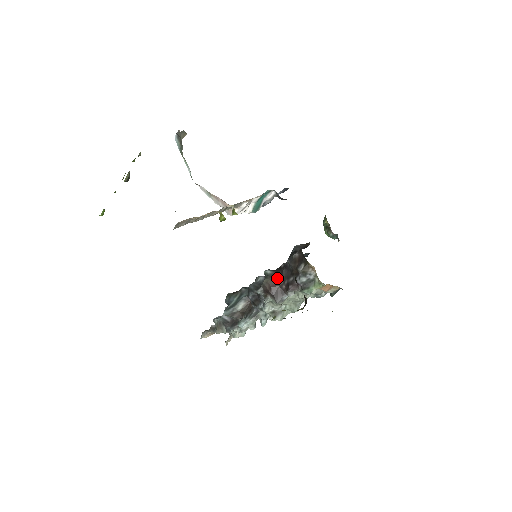
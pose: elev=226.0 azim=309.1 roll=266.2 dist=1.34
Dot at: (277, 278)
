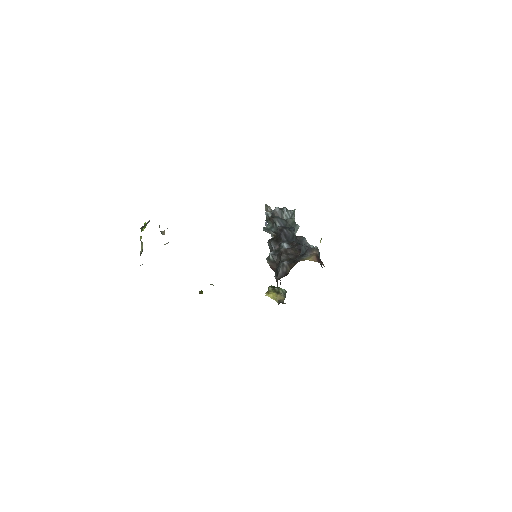
Dot at: (274, 267)
